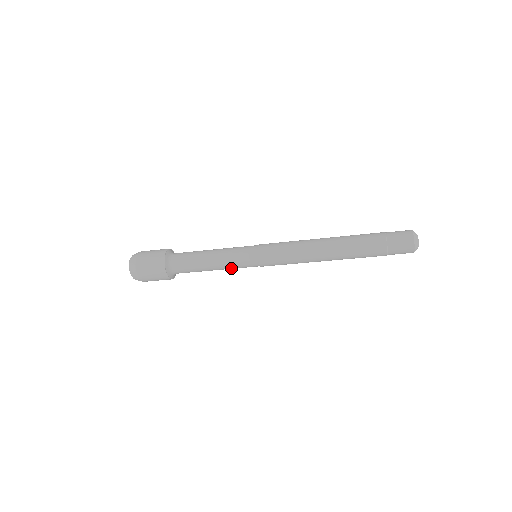
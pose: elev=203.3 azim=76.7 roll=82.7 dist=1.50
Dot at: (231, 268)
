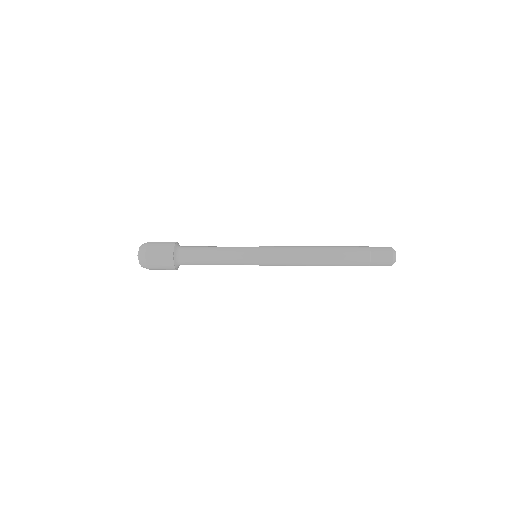
Dot at: (232, 262)
